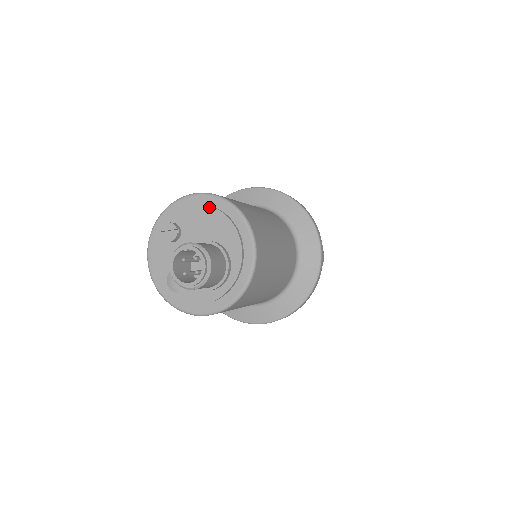
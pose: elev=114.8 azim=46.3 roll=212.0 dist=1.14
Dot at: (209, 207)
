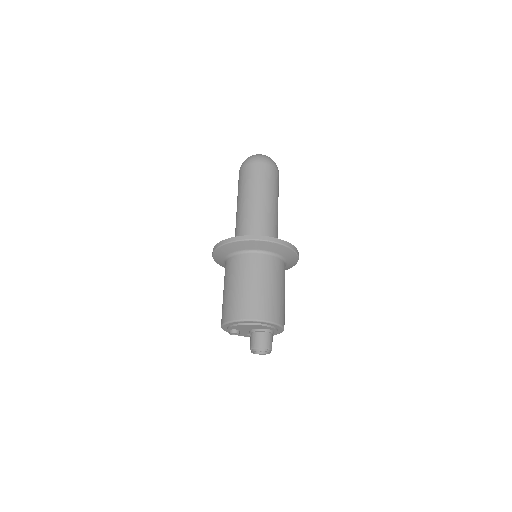
Dot at: (243, 325)
